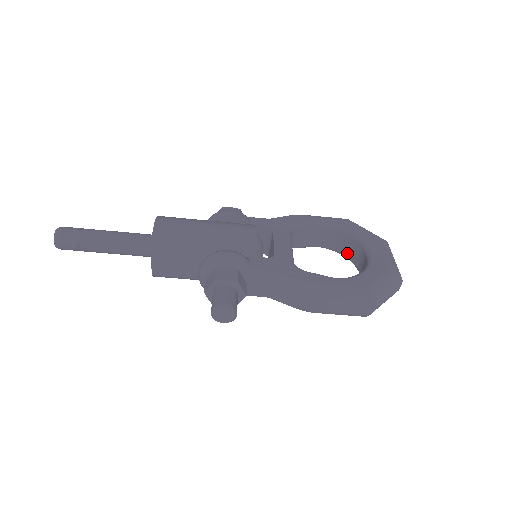
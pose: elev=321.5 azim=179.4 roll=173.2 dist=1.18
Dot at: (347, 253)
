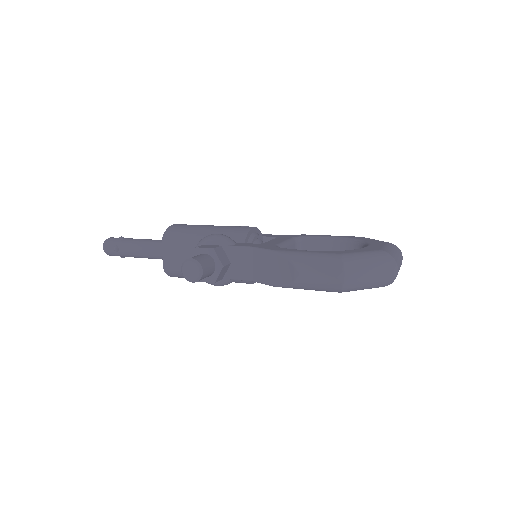
Dot at: occluded
